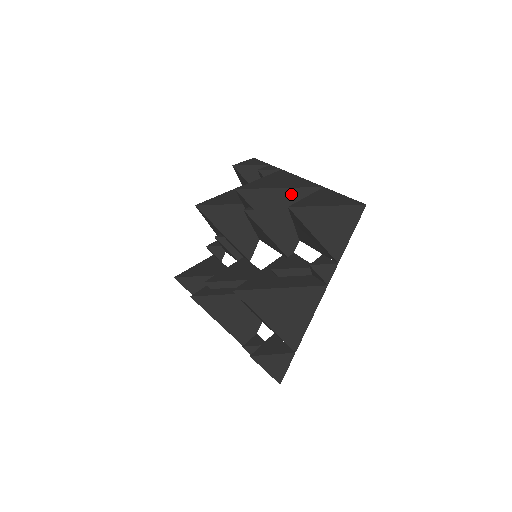
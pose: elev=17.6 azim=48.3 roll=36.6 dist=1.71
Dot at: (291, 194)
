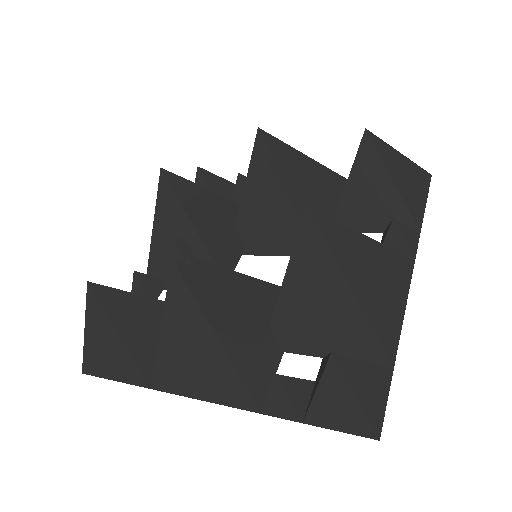
Dot at: (318, 170)
